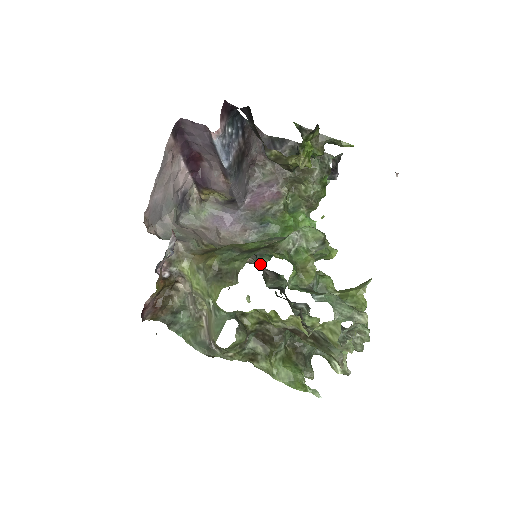
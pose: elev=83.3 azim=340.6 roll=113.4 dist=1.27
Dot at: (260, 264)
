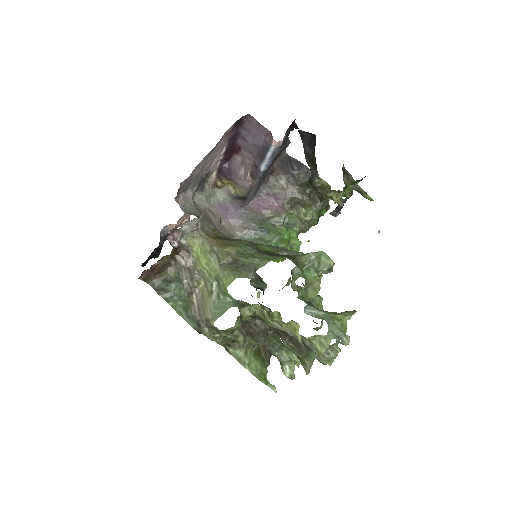
Dot at: occluded
